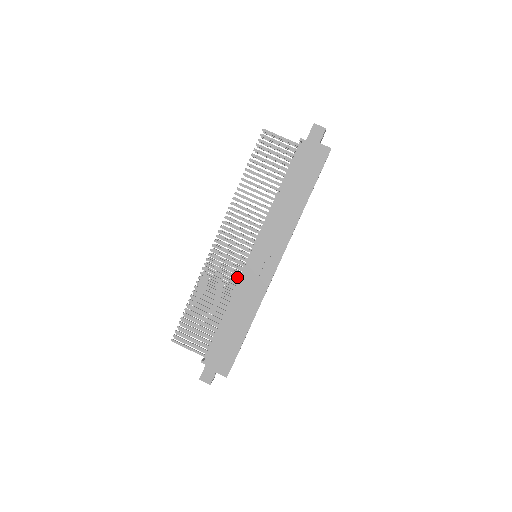
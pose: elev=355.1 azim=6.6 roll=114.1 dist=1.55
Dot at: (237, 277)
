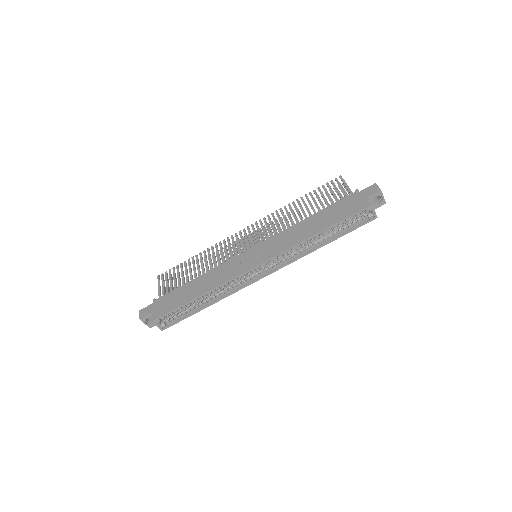
Dot at: occluded
